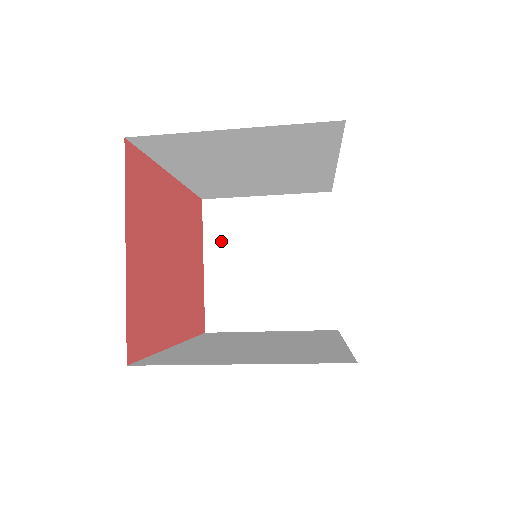
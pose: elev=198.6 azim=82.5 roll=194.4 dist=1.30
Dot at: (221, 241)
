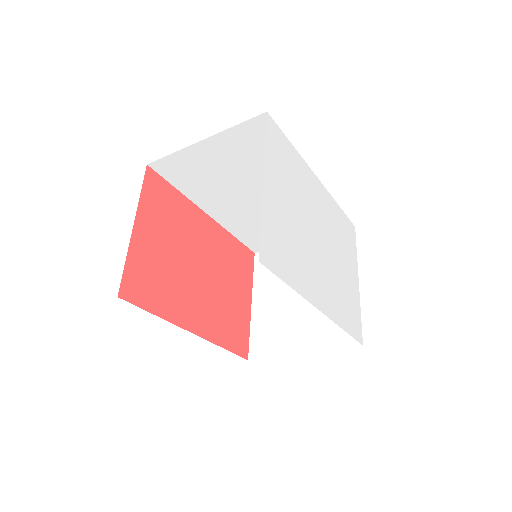
Dot at: (266, 282)
